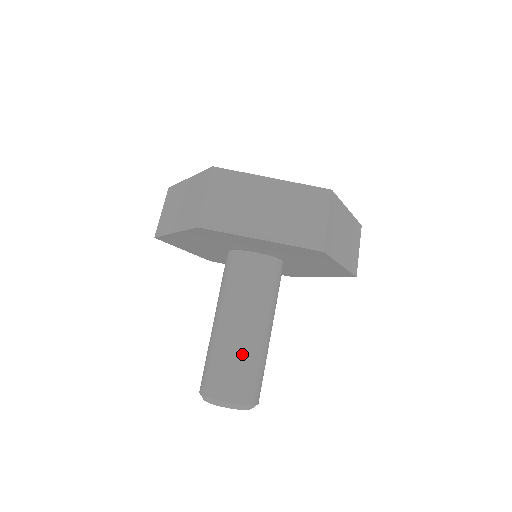
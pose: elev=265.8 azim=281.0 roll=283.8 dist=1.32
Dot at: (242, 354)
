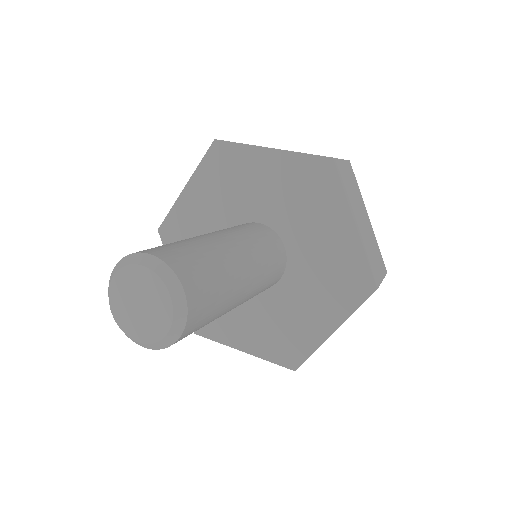
Dot at: (227, 278)
